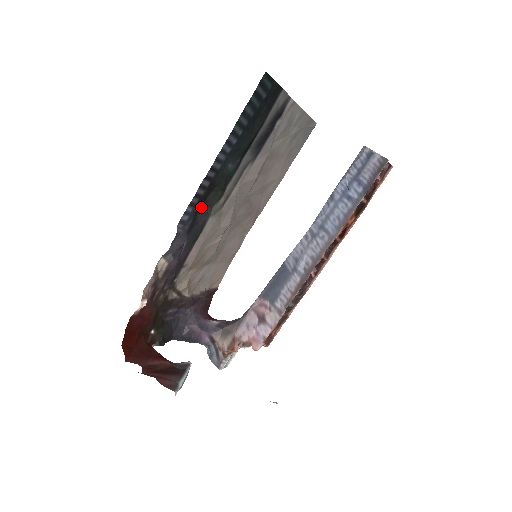
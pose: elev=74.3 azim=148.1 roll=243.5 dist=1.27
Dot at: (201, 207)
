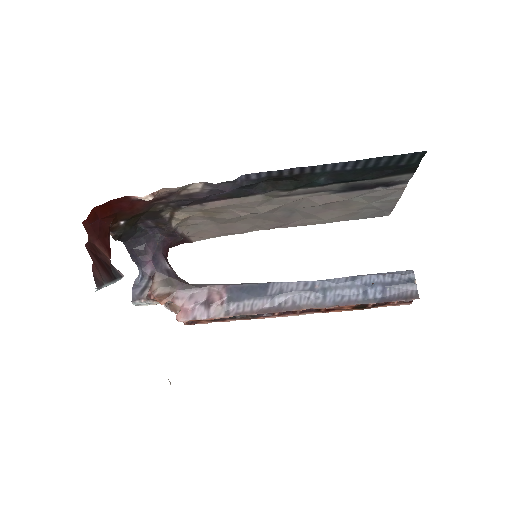
Dot at: (268, 181)
